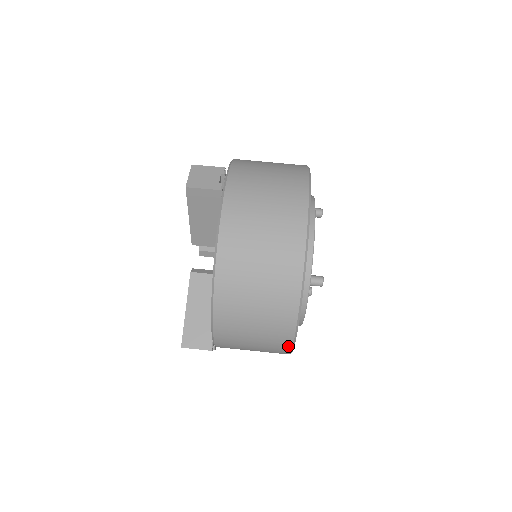
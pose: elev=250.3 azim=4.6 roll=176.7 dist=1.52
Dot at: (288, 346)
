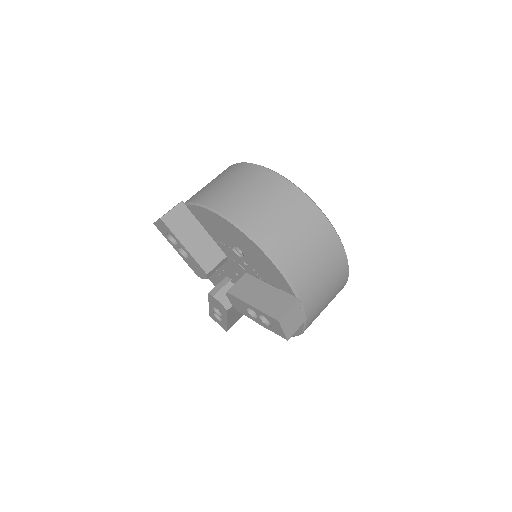
Dot at: (330, 229)
